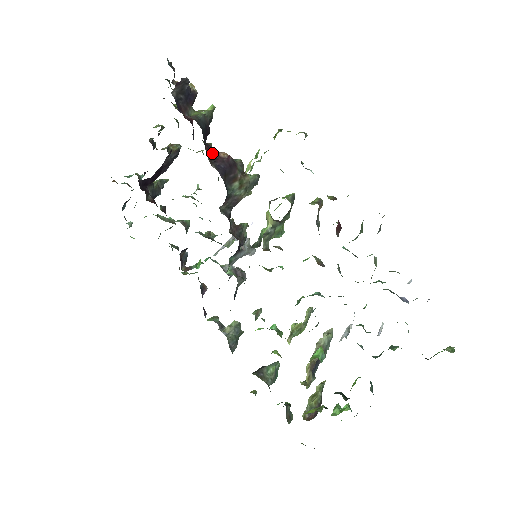
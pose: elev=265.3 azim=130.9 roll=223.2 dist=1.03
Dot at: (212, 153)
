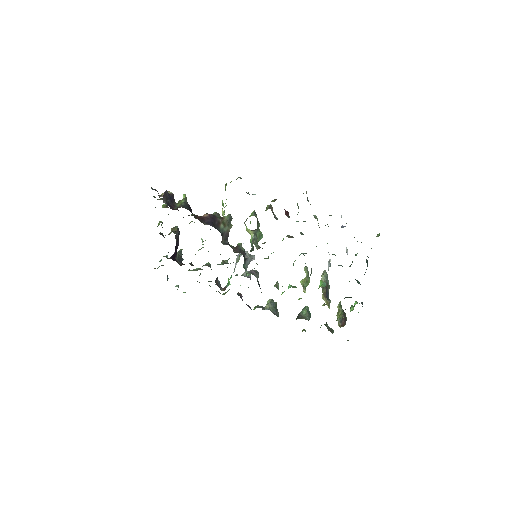
Dot at: (200, 218)
